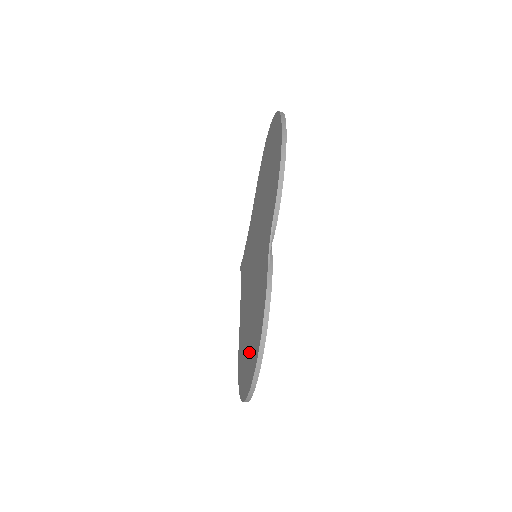
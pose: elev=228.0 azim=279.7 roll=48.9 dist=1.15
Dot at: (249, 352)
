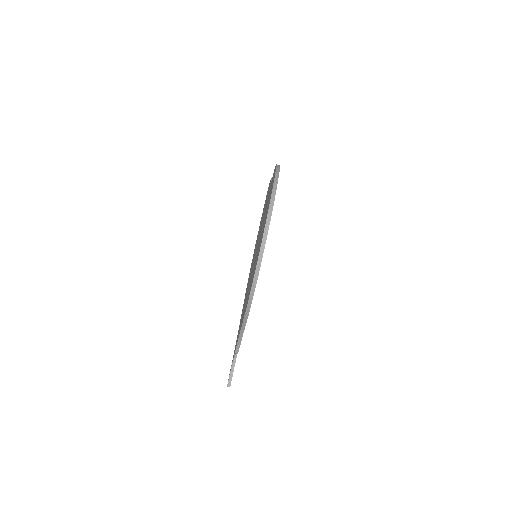
Dot at: occluded
